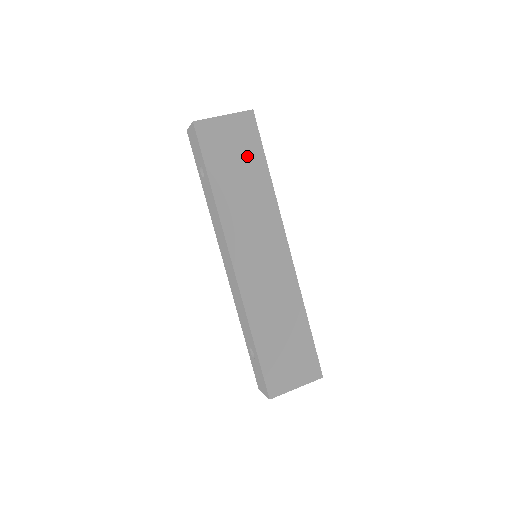
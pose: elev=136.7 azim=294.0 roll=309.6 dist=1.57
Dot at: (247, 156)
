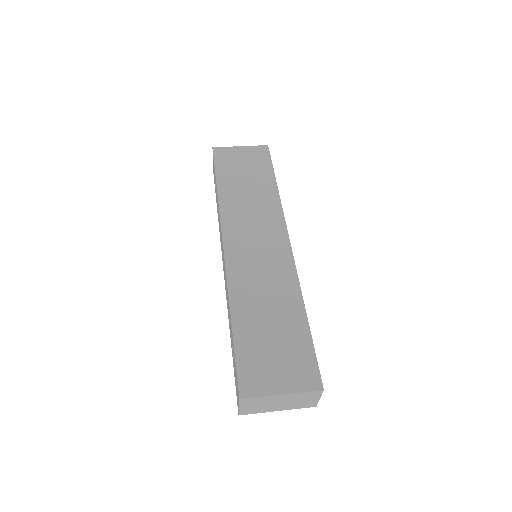
Dot at: (257, 171)
